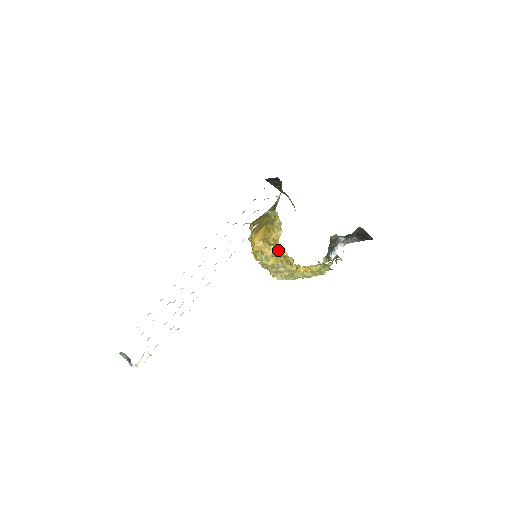
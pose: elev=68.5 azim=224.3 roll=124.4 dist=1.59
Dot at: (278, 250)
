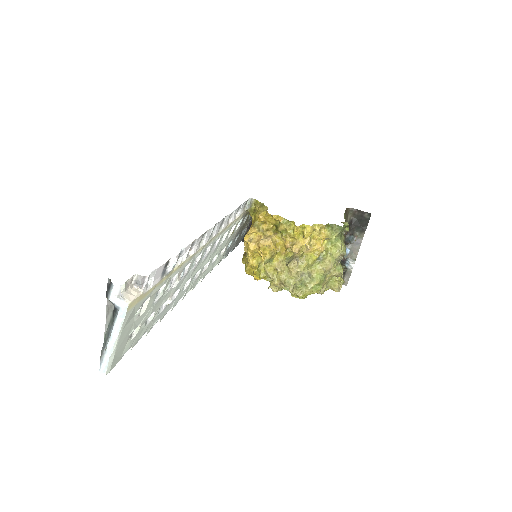
Dot at: (275, 233)
